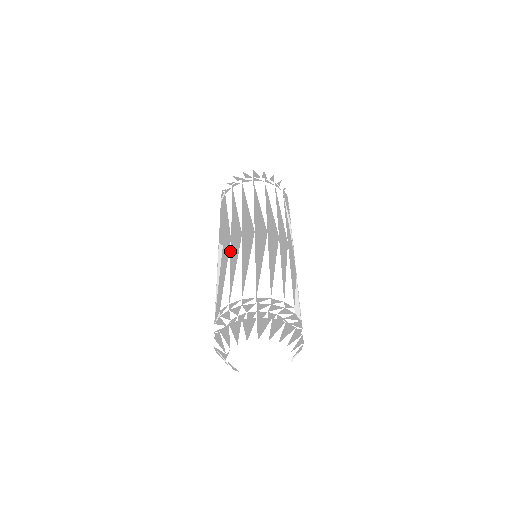
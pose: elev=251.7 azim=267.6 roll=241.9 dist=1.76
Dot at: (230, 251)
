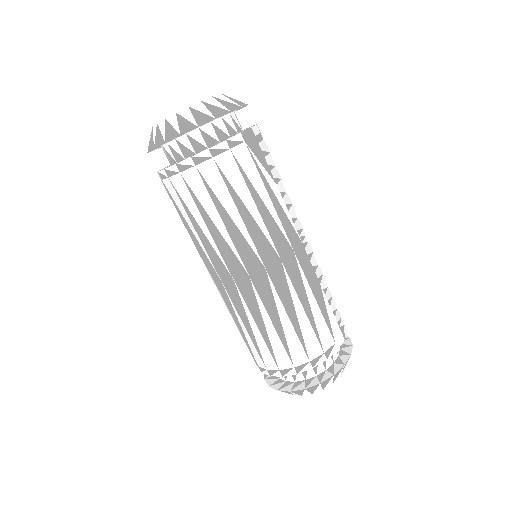
Dot at: (231, 301)
